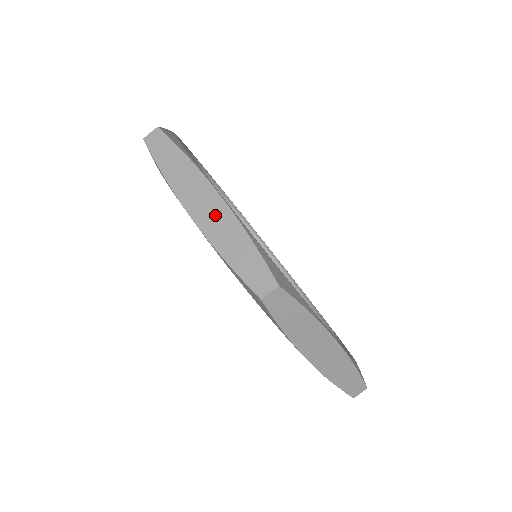
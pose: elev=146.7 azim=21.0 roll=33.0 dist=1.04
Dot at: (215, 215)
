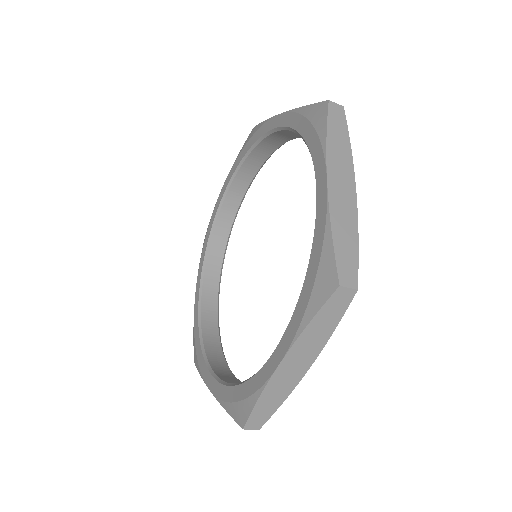
Dot at: occluded
